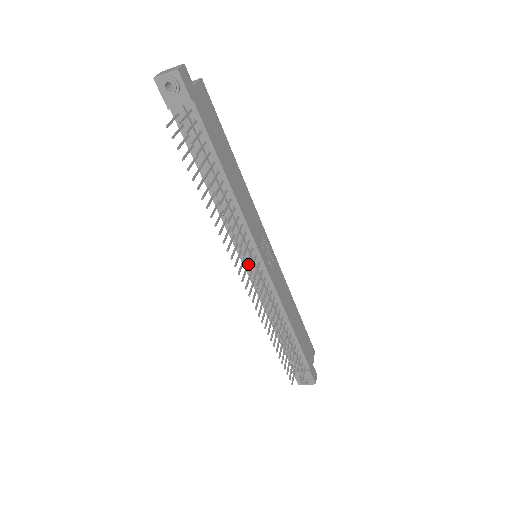
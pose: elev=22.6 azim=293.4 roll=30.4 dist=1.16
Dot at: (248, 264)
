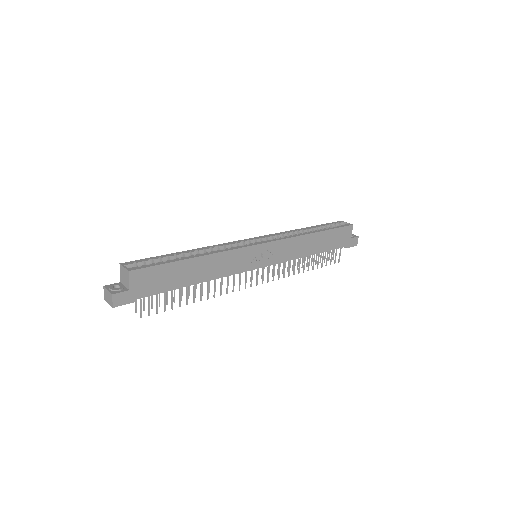
Dot at: occluded
